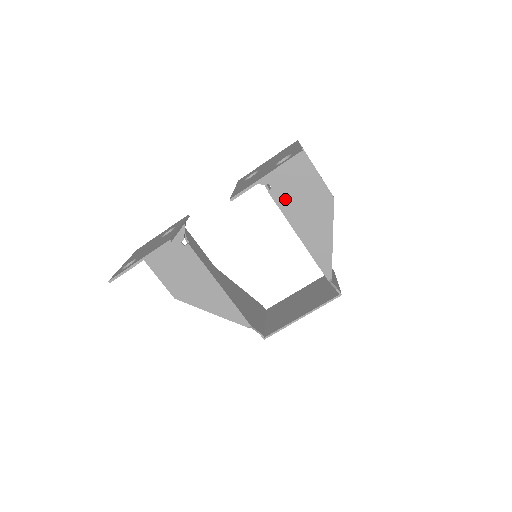
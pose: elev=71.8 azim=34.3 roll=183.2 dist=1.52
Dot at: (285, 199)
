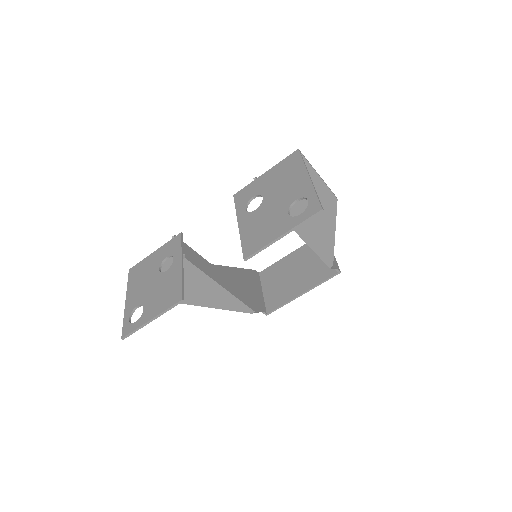
Dot at: occluded
